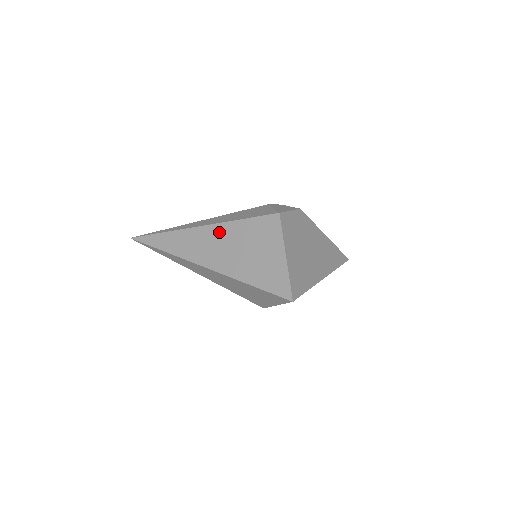
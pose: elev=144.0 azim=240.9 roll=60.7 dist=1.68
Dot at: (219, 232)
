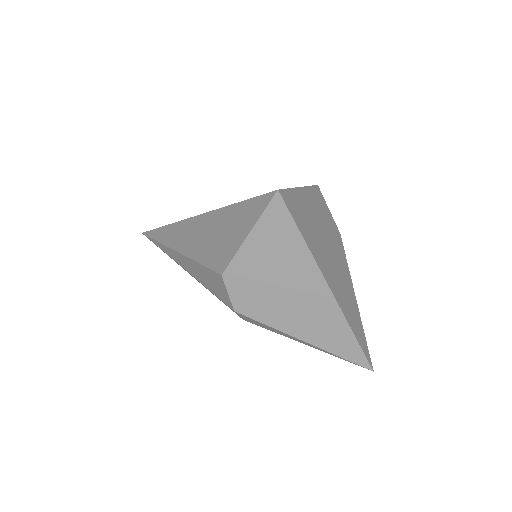
Dot at: occluded
